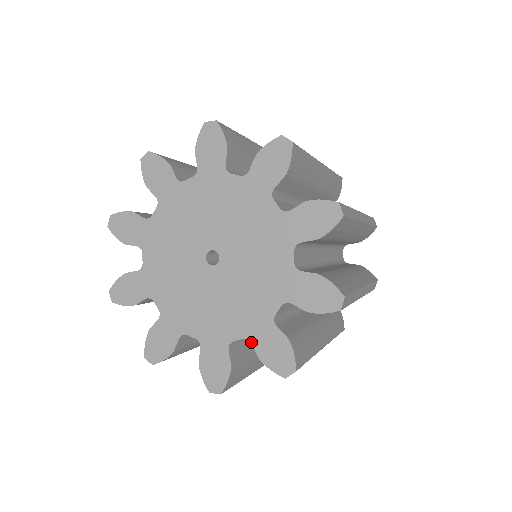
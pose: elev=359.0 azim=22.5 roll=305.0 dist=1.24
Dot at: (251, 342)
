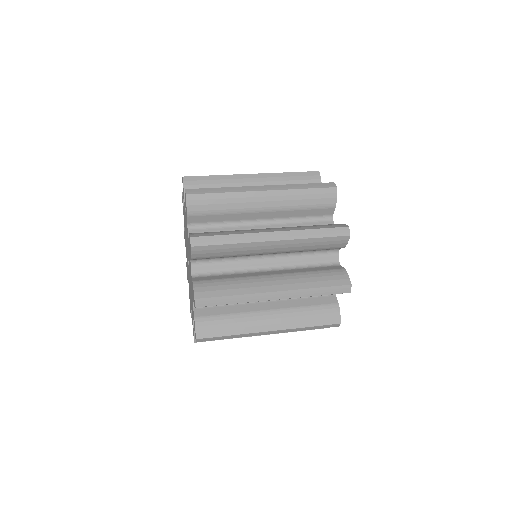
Dot at: occluded
